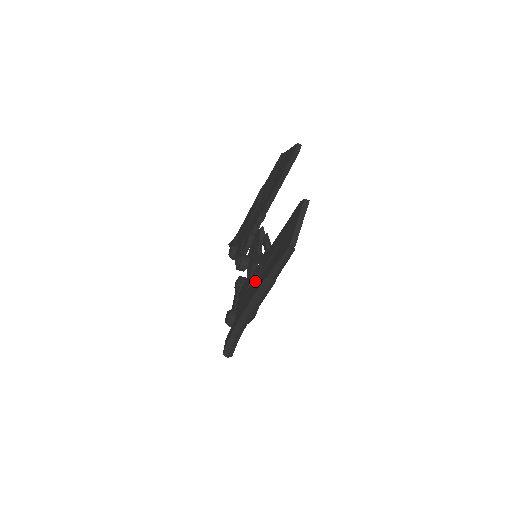
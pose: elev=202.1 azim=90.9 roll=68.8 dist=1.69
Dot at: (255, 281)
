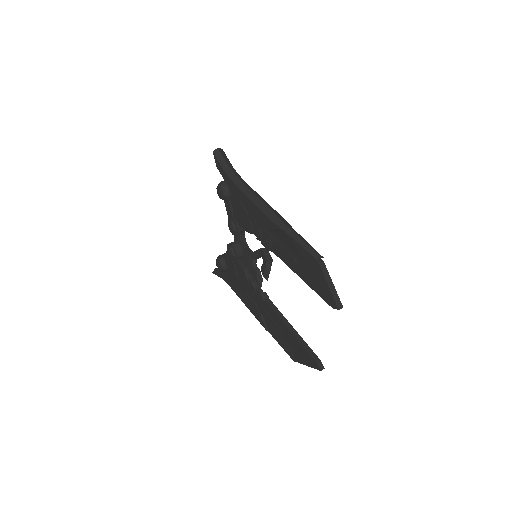
Dot at: (255, 306)
